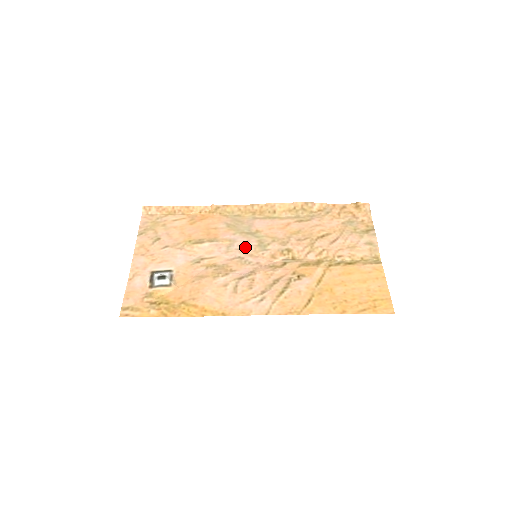
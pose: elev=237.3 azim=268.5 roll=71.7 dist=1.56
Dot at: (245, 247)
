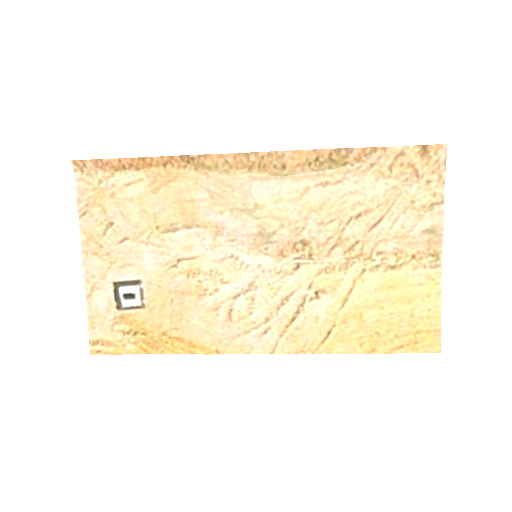
Dot at: (239, 237)
